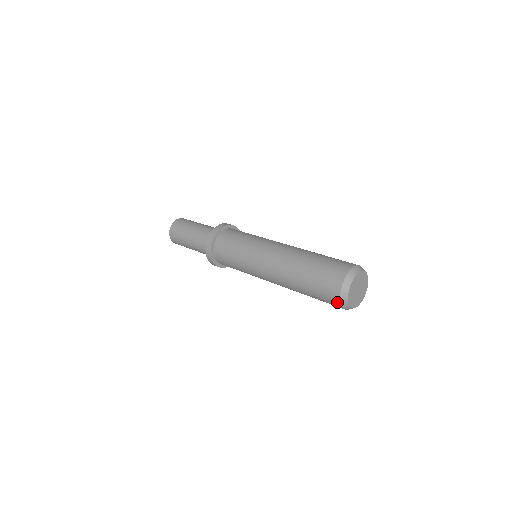
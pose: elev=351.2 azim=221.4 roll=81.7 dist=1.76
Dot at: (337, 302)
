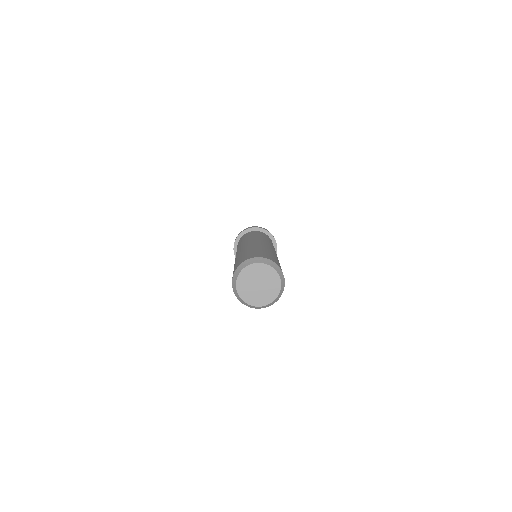
Dot at: (236, 296)
